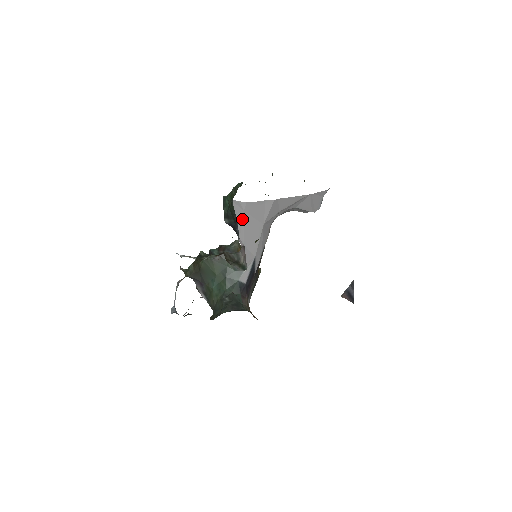
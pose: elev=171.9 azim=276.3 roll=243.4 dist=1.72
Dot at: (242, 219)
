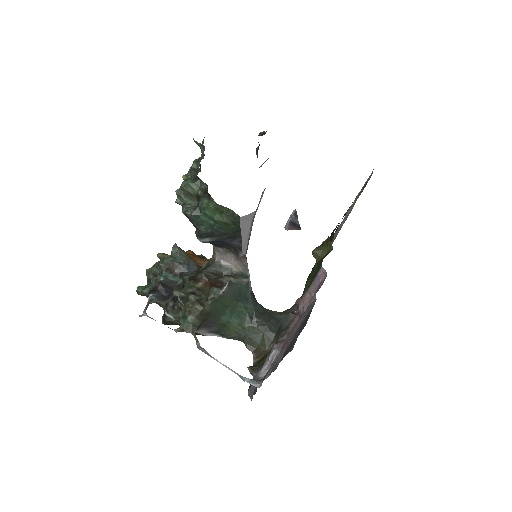
Dot at: (248, 231)
